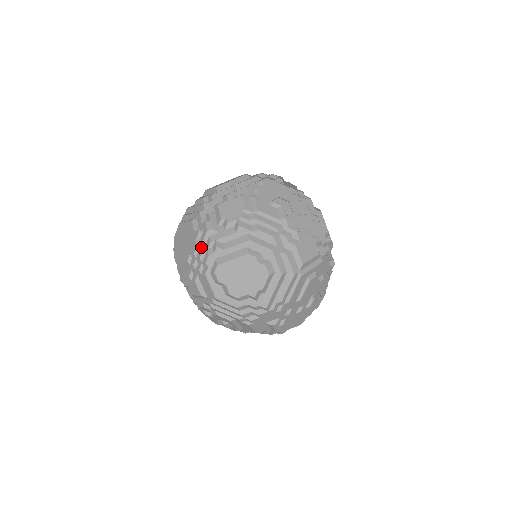
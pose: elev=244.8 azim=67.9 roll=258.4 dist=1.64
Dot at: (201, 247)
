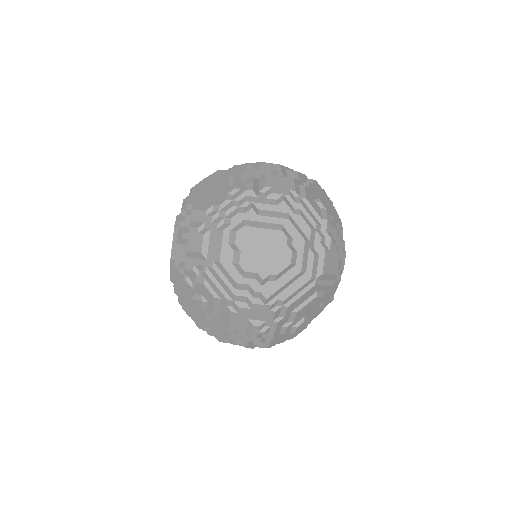
Dot at: (232, 202)
